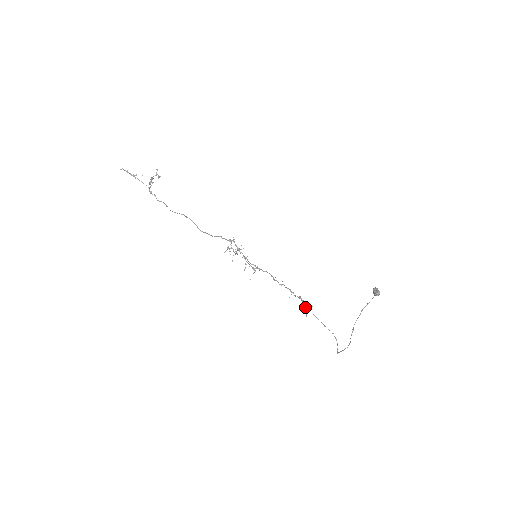
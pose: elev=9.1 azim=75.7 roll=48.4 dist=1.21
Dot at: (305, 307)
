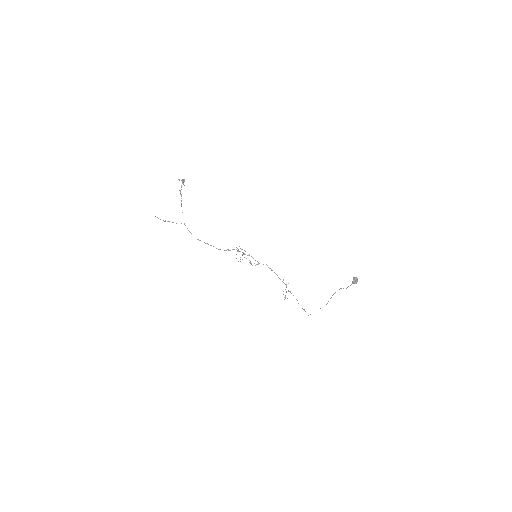
Dot at: occluded
